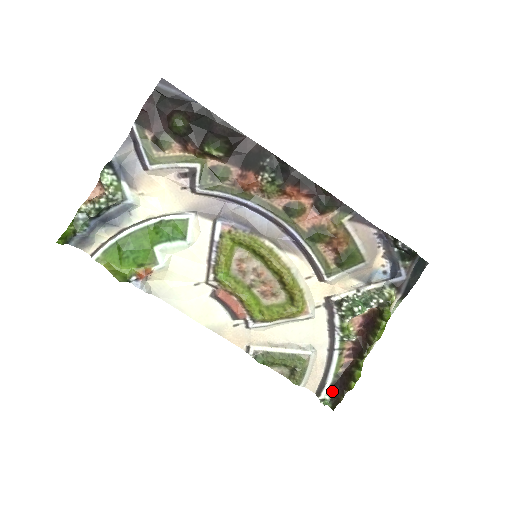
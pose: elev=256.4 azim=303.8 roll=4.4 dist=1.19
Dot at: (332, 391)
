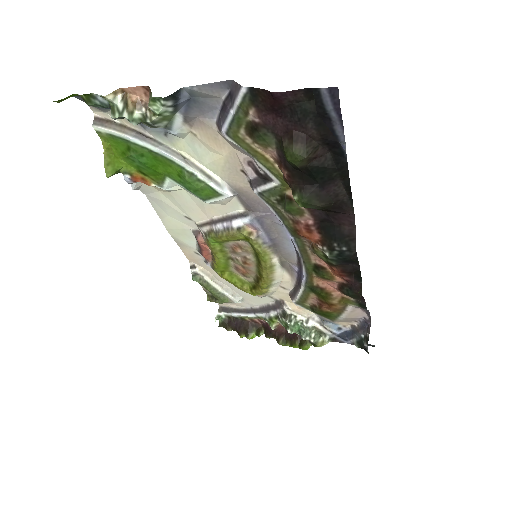
Dot at: (230, 318)
